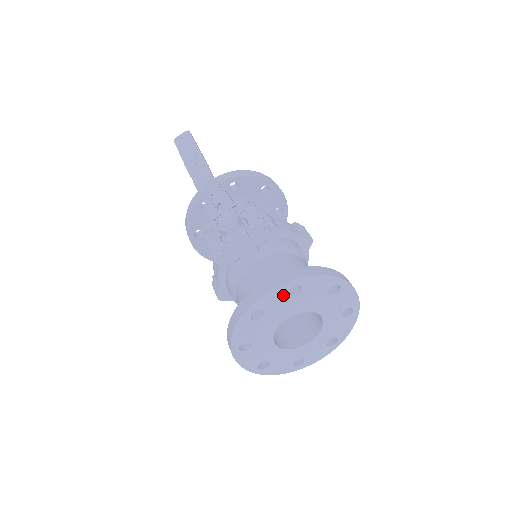
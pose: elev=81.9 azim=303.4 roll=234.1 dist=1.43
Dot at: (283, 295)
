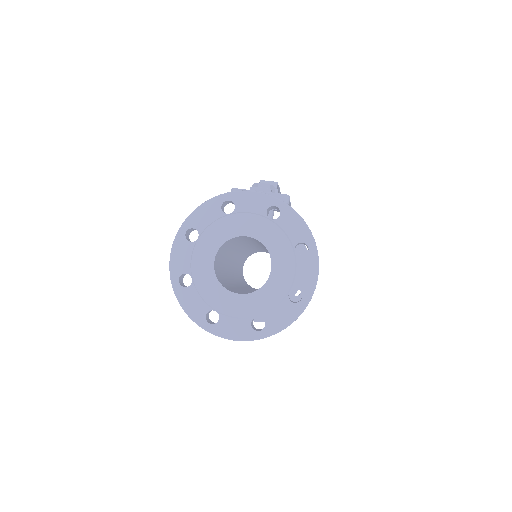
Dot at: (261, 207)
